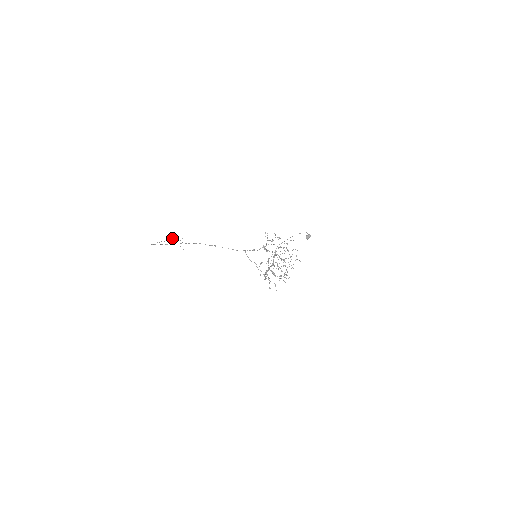
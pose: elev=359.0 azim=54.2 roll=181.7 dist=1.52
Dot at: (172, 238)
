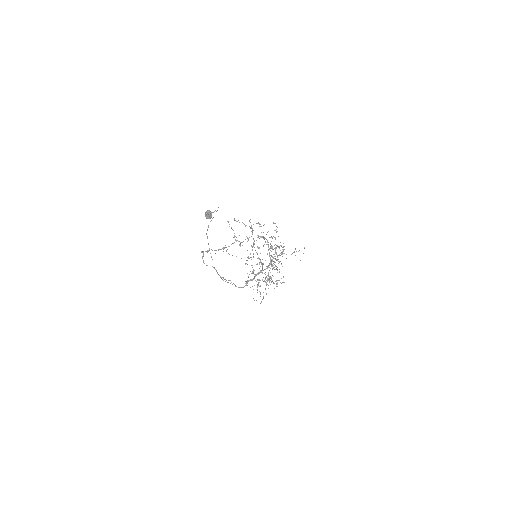
Dot at: (295, 249)
